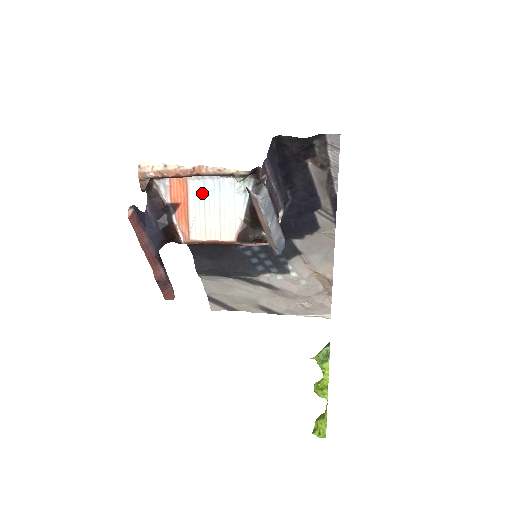
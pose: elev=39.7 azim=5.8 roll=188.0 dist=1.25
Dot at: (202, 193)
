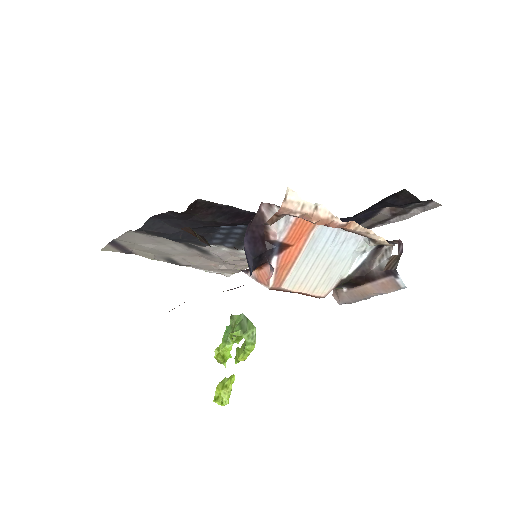
Dot at: (323, 242)
